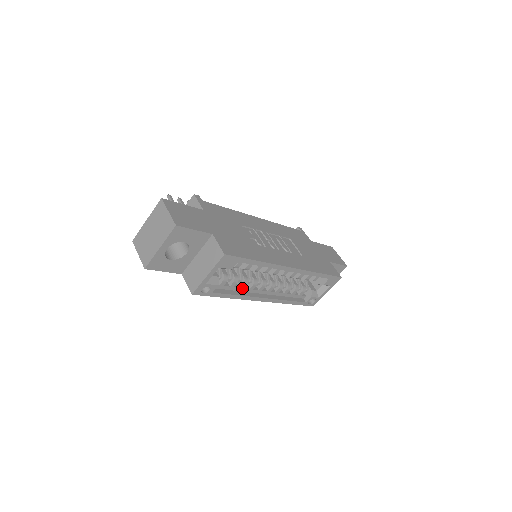
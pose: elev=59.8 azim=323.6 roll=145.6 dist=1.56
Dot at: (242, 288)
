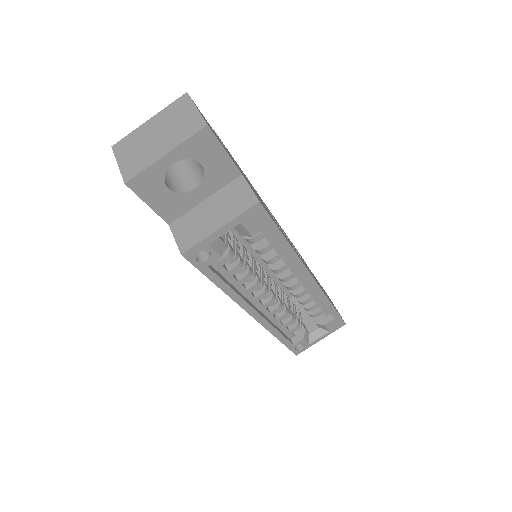
Dot at: (240, 283)
